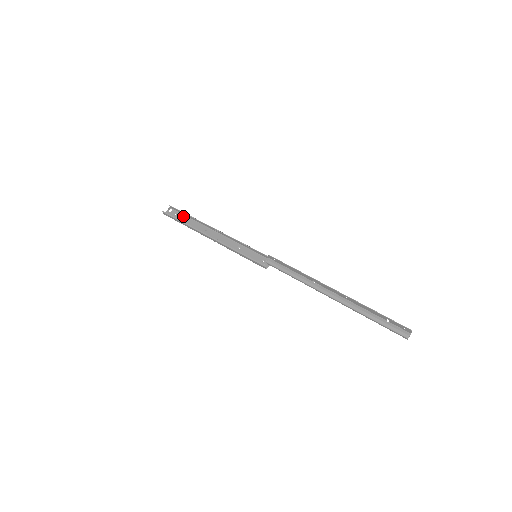
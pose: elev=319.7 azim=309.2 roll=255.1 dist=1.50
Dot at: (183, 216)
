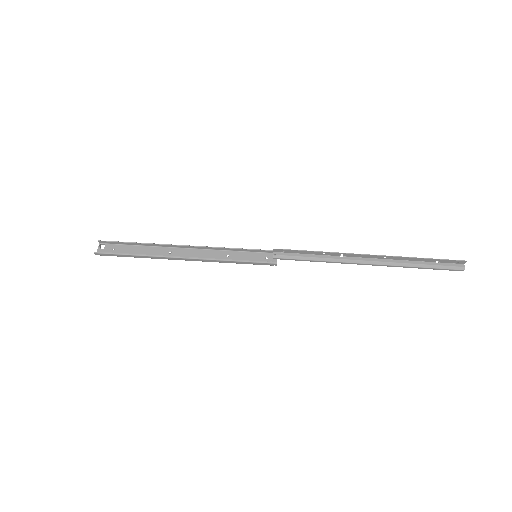
Dot at: (126, 247)
